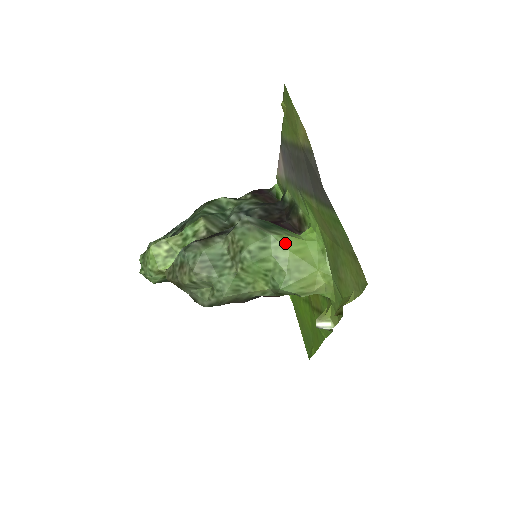
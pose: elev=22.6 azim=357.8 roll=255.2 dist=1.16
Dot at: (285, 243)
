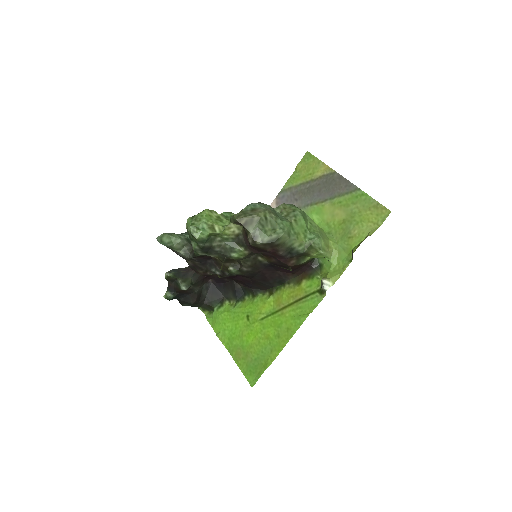
Dot at: (312, 220)
